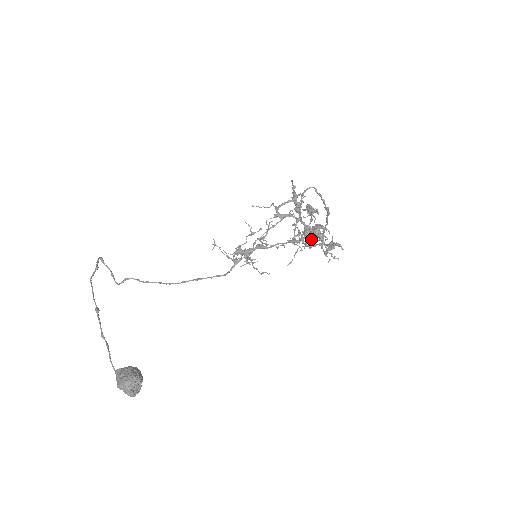
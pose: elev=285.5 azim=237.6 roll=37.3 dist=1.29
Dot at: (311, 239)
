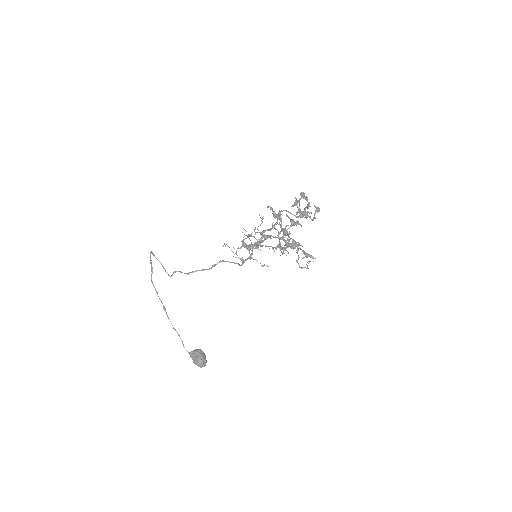
Dot at: occluded
